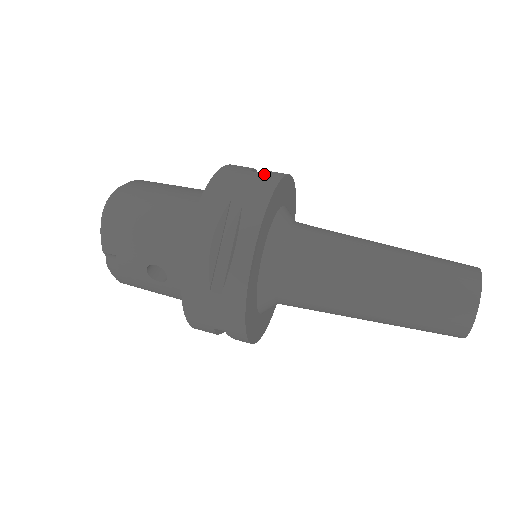
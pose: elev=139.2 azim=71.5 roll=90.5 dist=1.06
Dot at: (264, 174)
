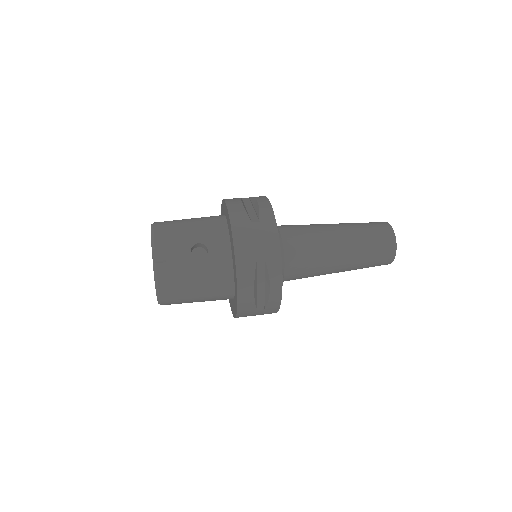
Dot at: occluded
